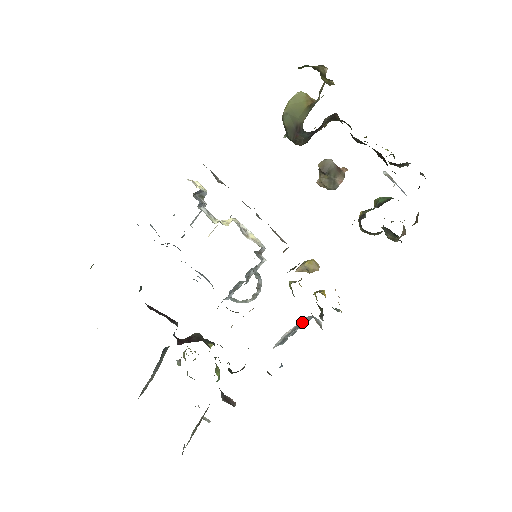
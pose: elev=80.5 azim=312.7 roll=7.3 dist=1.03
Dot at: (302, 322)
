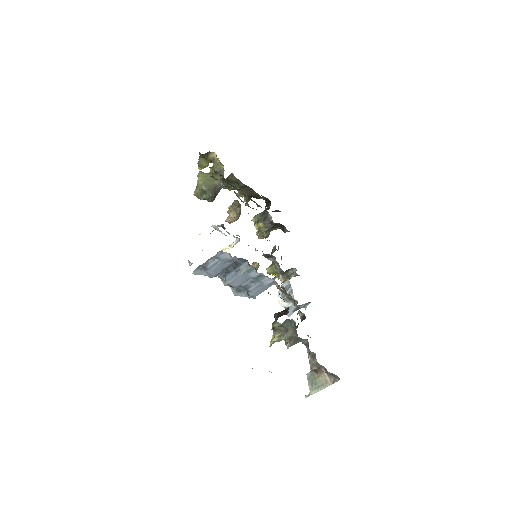
Dot at: occluded
